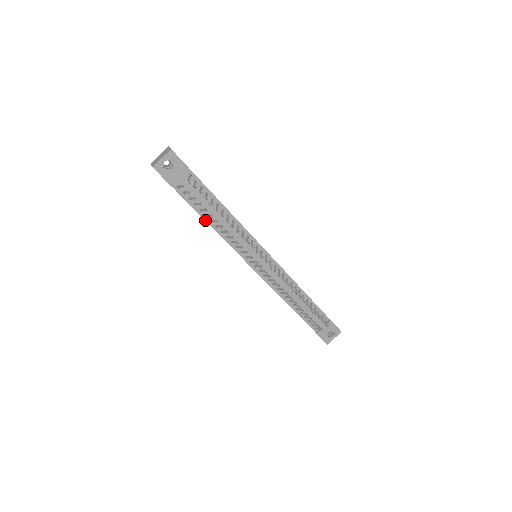
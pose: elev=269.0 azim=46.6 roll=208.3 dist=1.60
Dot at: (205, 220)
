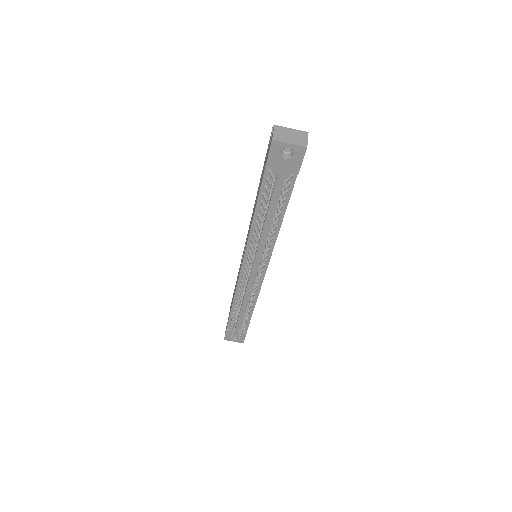
Dot at: (255, 210)
